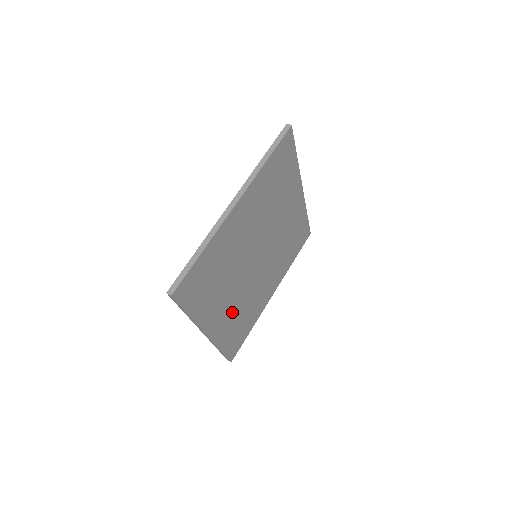
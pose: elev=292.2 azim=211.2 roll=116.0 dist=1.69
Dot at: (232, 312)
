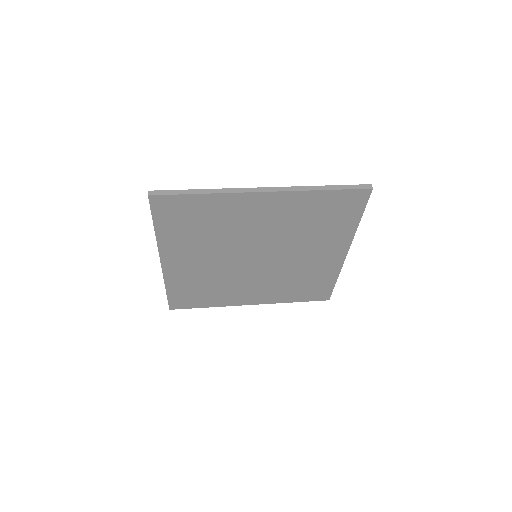
Dot at: (198, 272)
